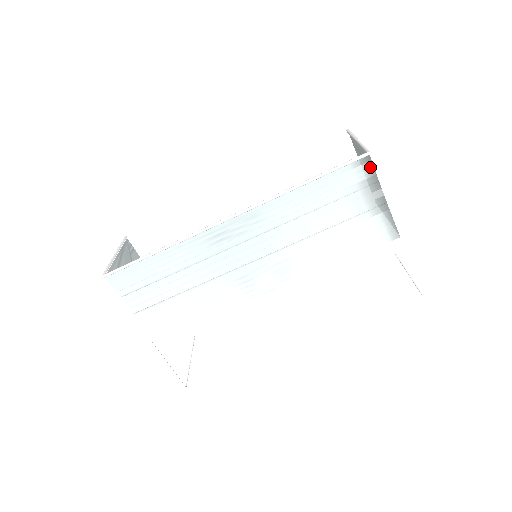
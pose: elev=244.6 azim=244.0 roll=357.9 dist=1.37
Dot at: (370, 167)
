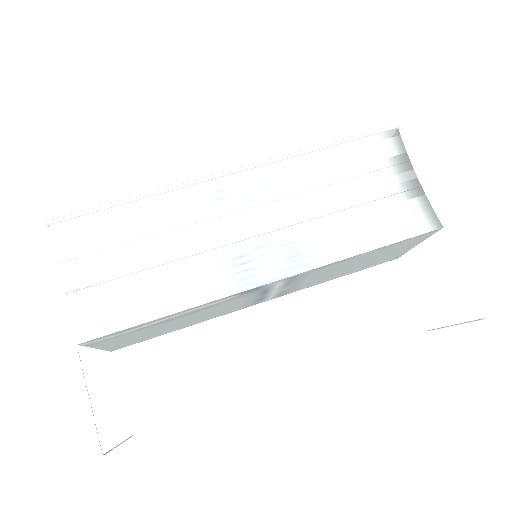
Dot at: (399, 143)
